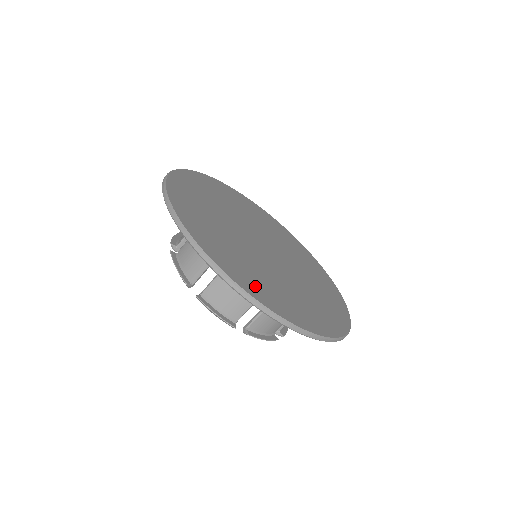
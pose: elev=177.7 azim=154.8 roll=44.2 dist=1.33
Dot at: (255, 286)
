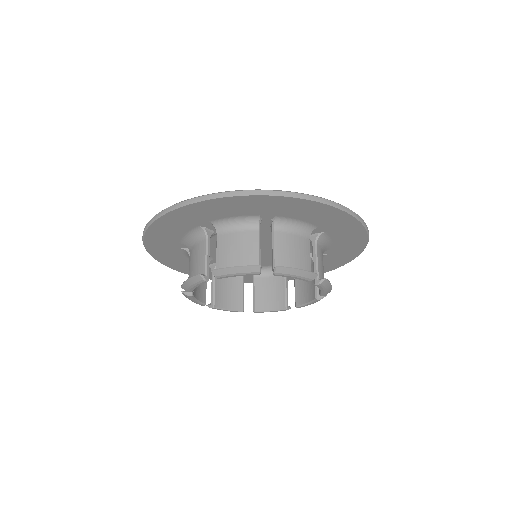
Dot at: occluded
